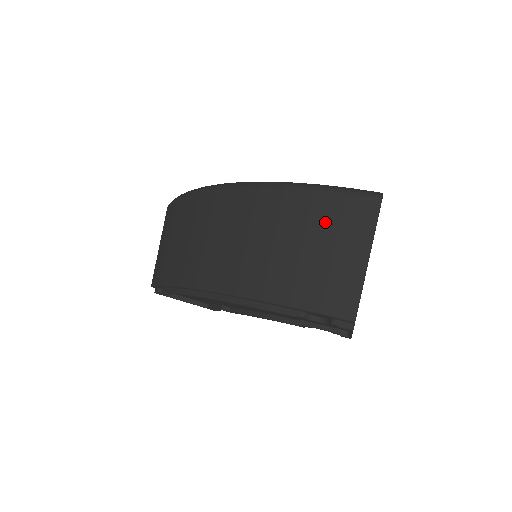
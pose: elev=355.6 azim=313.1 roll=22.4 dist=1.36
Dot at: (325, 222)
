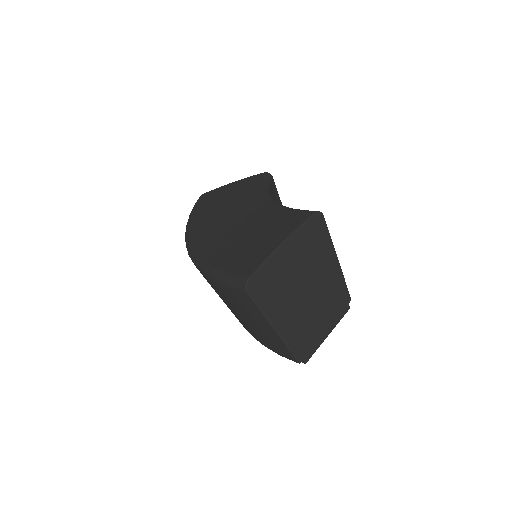
Dot at: (235, 303)
